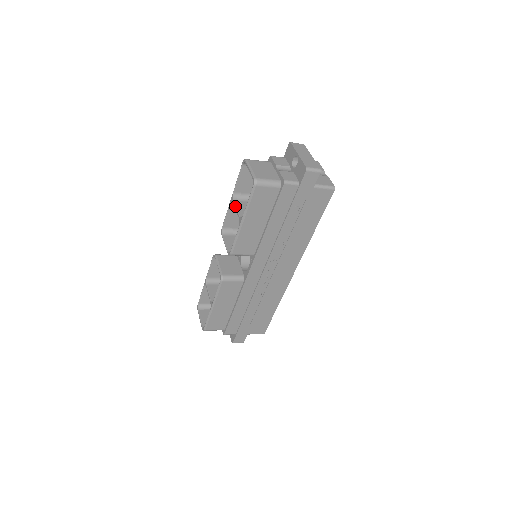
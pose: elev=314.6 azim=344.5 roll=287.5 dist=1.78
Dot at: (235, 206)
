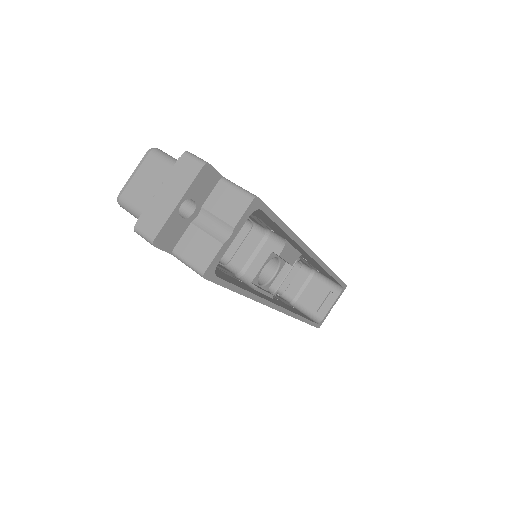
Dot at: occluded
